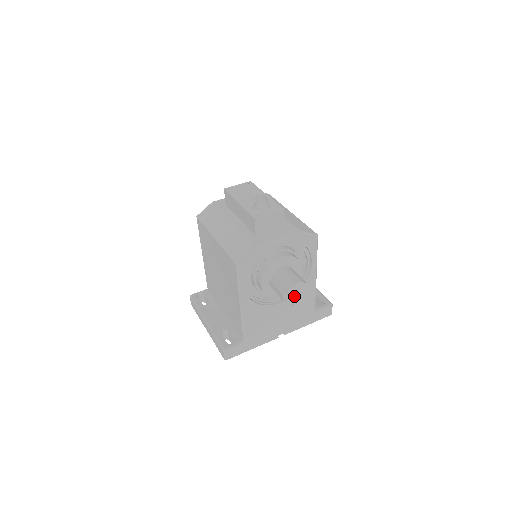
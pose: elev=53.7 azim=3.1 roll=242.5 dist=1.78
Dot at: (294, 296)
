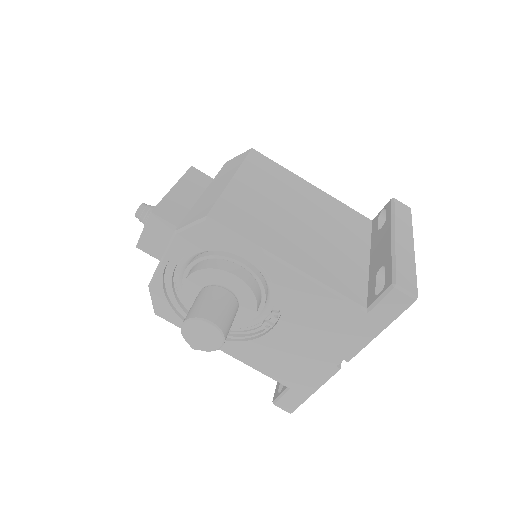
Dot at: (201, 340)
